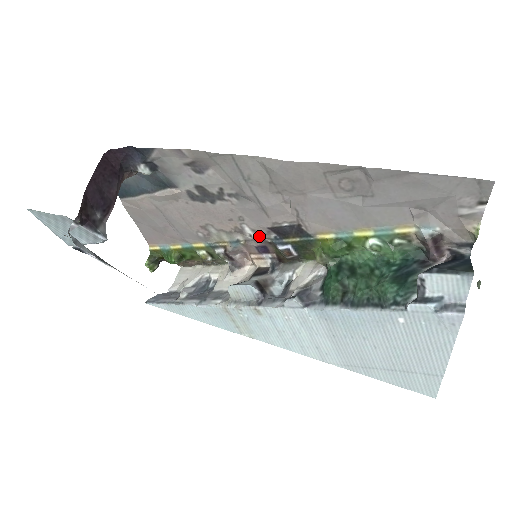
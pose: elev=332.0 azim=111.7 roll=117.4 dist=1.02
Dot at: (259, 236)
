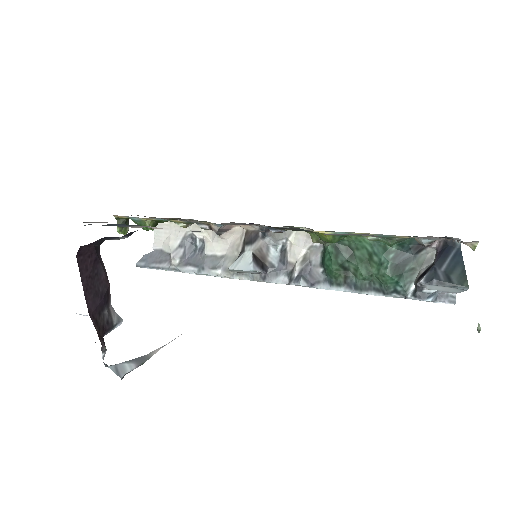
Dot at: (248, 224)
